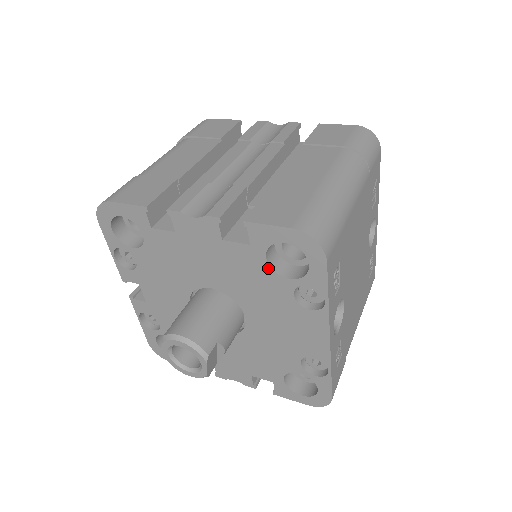
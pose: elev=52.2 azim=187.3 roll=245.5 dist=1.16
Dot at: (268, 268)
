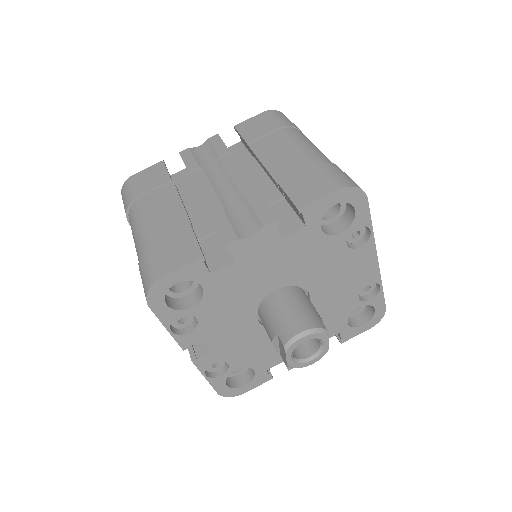
Dot at: (323, 236)
